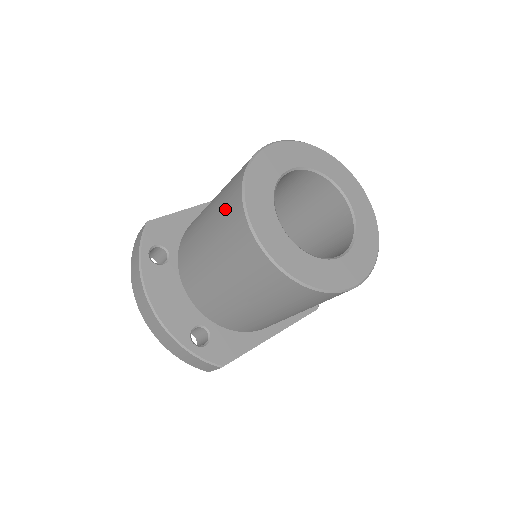
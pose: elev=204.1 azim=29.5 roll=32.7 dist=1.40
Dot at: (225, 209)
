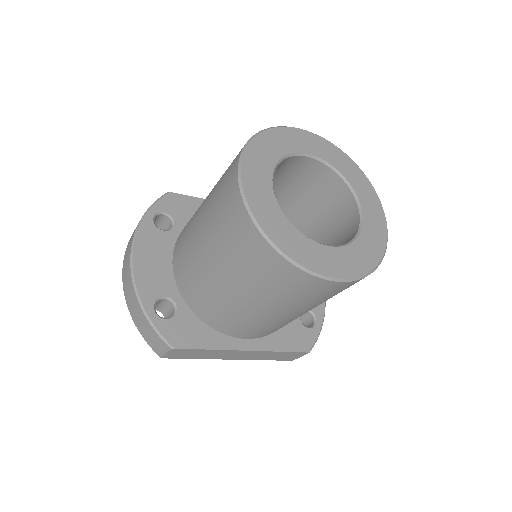
Dot at: (229, 166)
